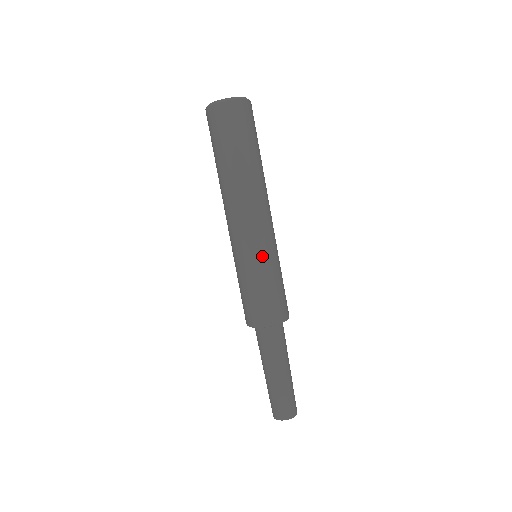
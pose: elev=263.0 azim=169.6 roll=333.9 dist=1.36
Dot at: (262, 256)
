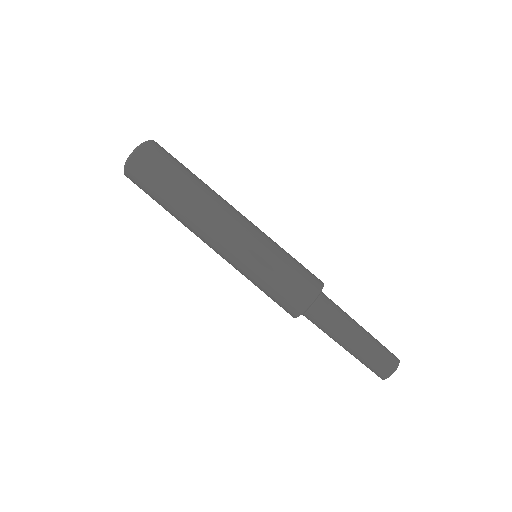
Dot at: (249, 262)
